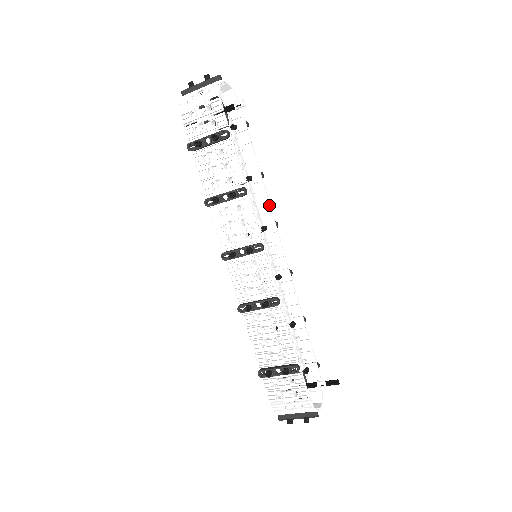
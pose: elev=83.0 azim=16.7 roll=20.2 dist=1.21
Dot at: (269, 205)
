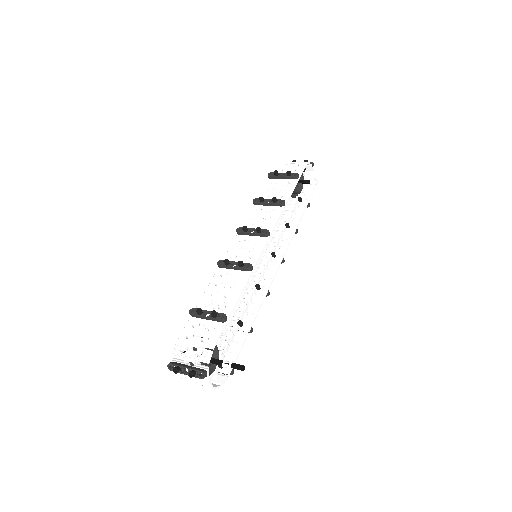
Dot at: (288, 245)
